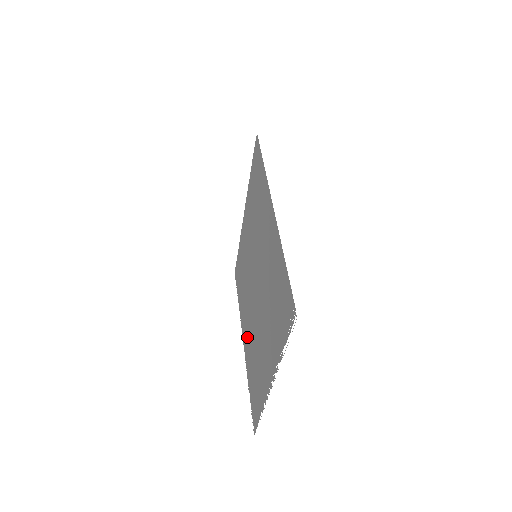
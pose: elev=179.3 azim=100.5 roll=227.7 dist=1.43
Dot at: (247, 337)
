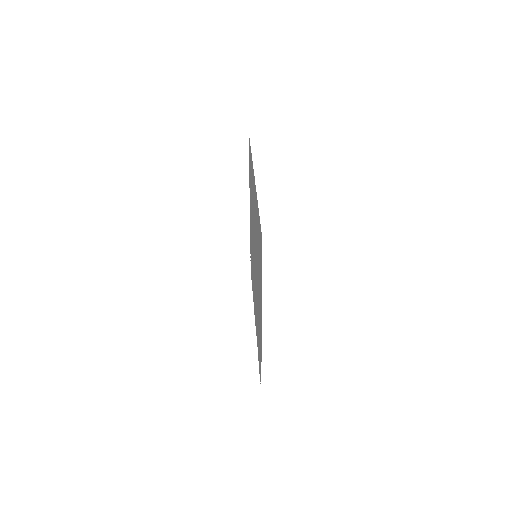
Dot at: (251, 230)
